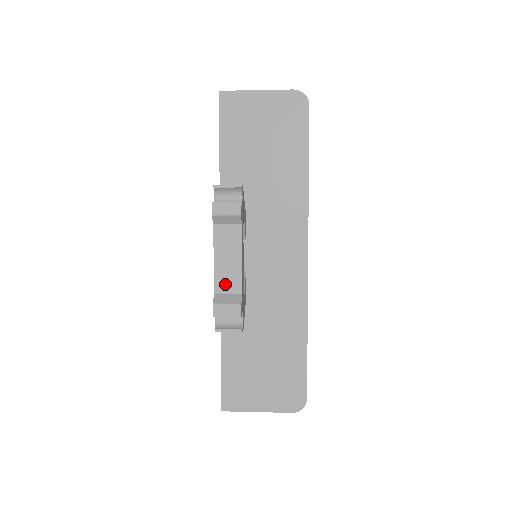
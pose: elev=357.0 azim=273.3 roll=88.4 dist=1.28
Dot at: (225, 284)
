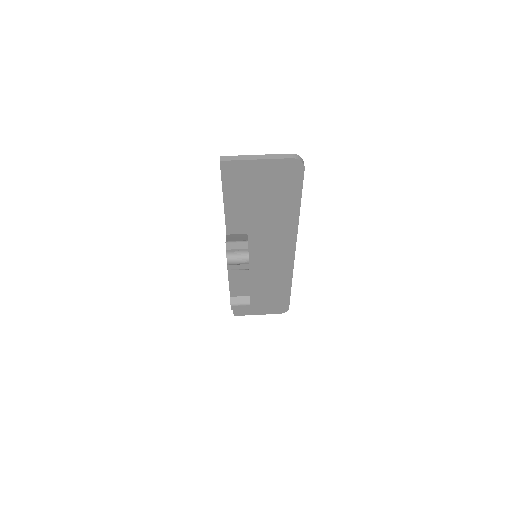
Dot at: (238, 293)
